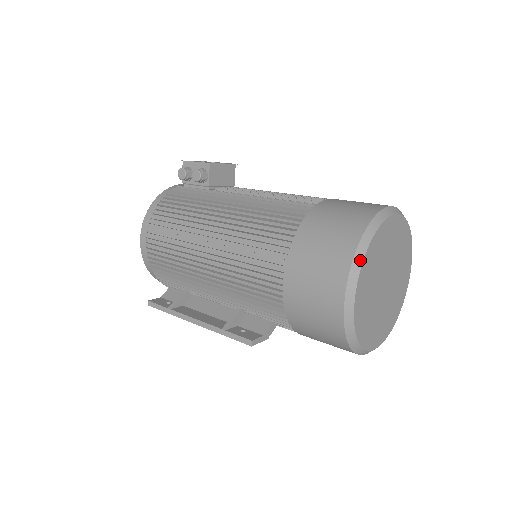
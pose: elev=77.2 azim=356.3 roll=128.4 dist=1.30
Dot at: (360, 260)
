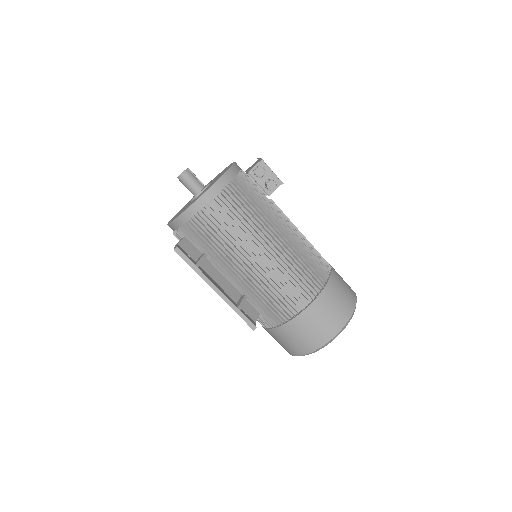
Dot at: occluded
